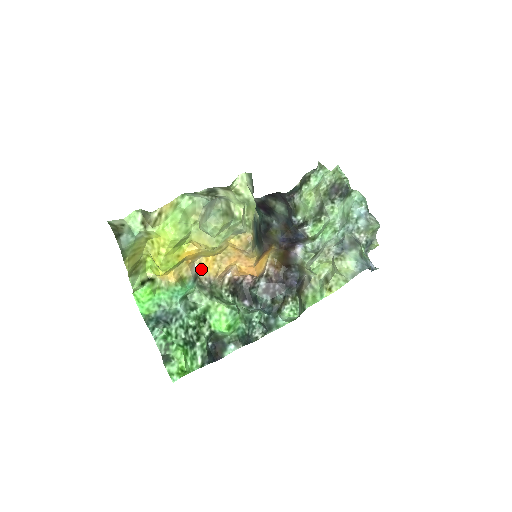
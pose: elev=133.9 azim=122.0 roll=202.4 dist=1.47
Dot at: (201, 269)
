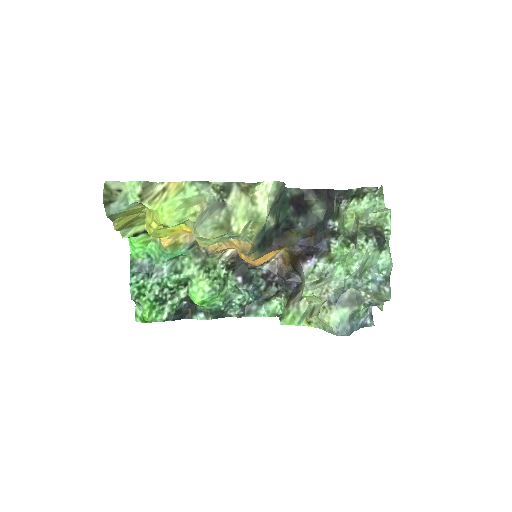
Dot at: occluded
